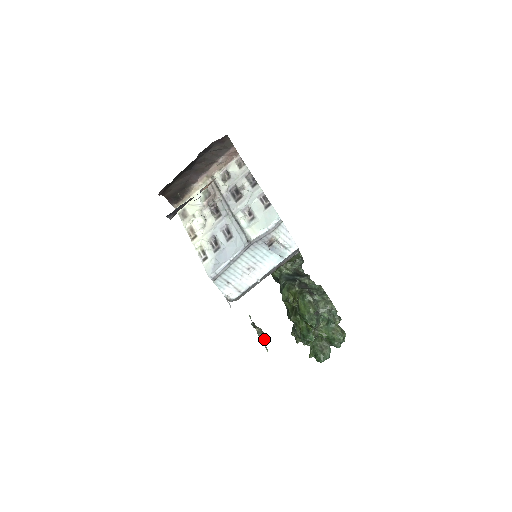
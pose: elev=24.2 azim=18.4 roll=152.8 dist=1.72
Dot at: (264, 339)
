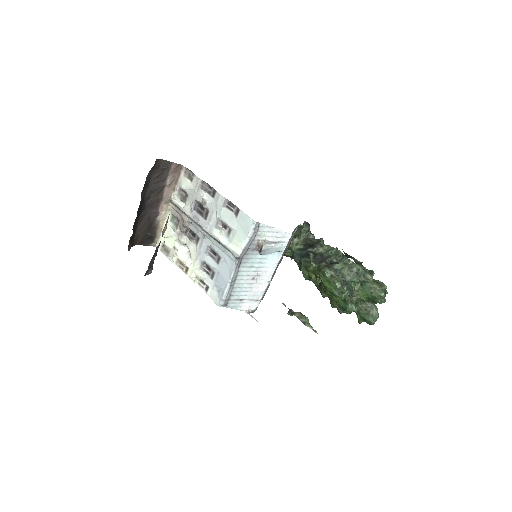
Dot at: (307, 322)
